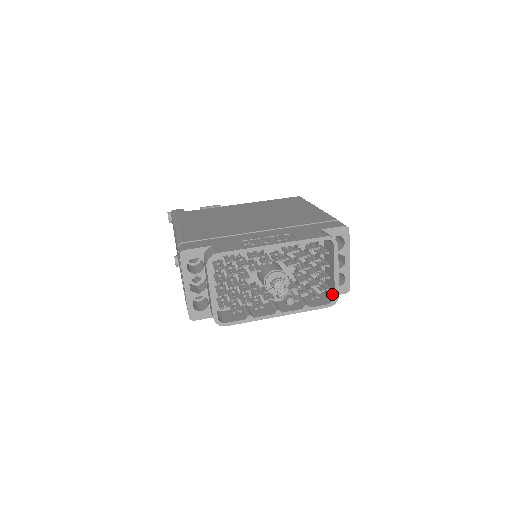
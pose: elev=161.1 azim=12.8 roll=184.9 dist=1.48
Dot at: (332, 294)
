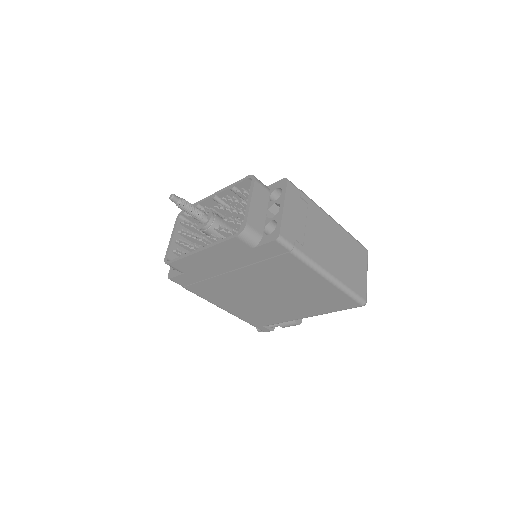
Dot at: (243, 225)
